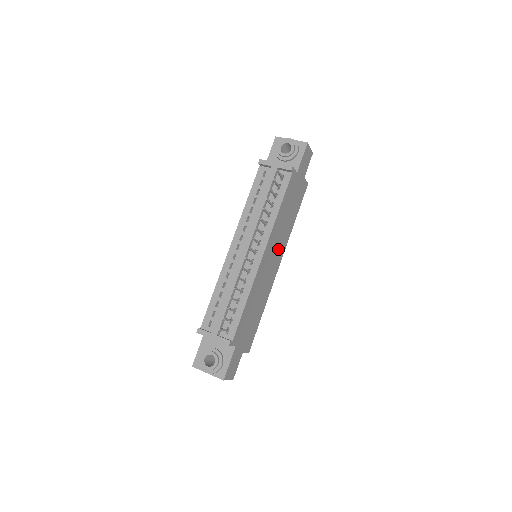
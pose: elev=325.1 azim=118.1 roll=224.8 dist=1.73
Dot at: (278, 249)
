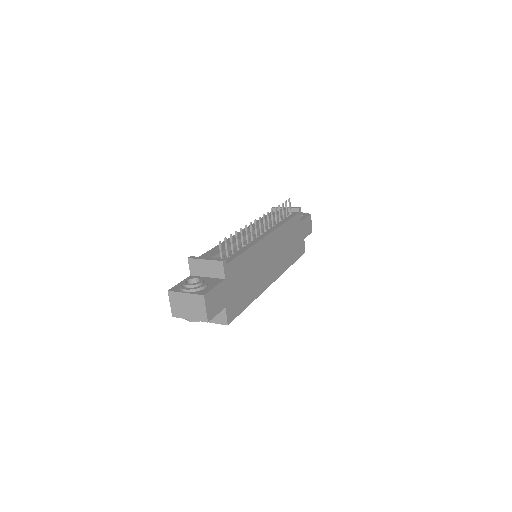
Dot at: (277, 261)
